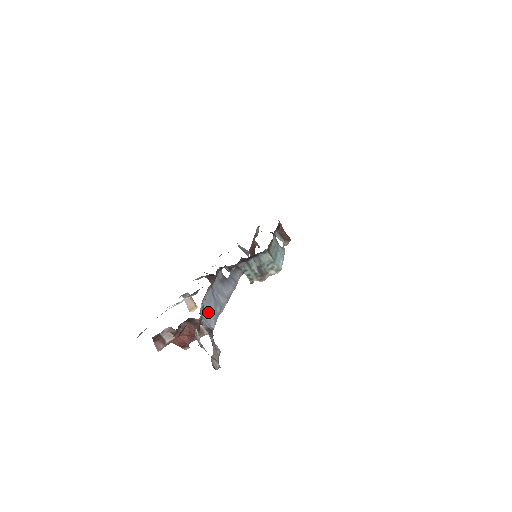
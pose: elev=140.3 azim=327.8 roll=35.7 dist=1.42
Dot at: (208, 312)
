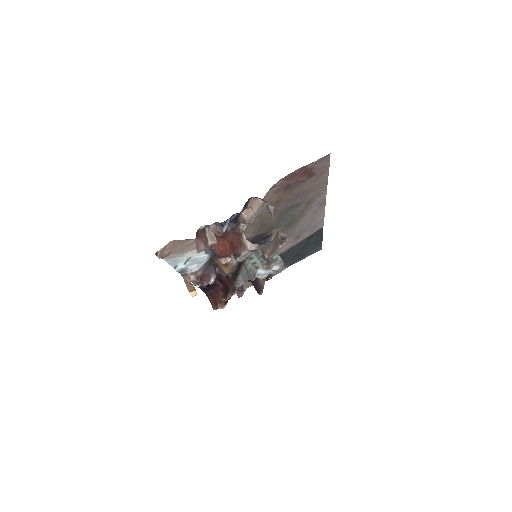
Dot at: occluded
